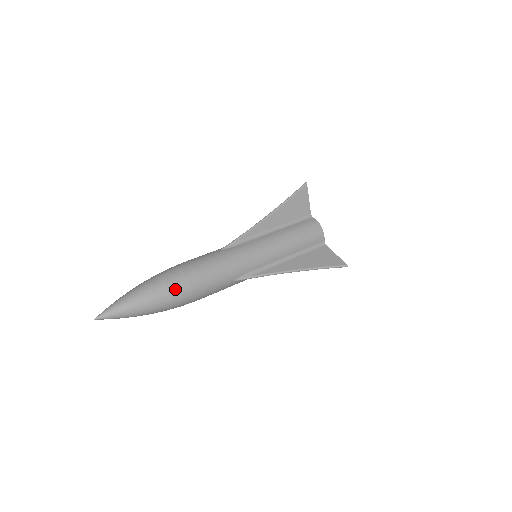
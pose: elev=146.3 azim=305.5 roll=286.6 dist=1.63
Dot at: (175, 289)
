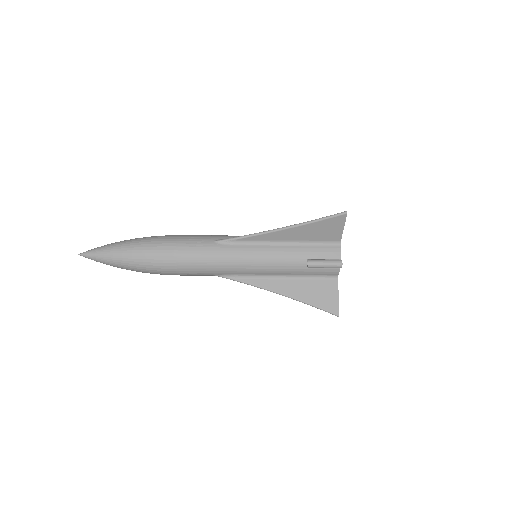
Dot at: occluded
